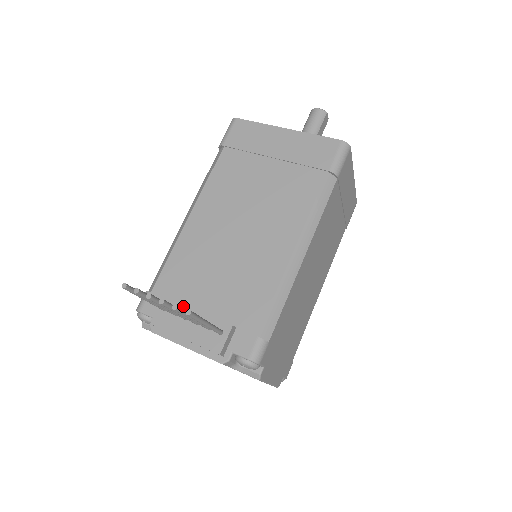
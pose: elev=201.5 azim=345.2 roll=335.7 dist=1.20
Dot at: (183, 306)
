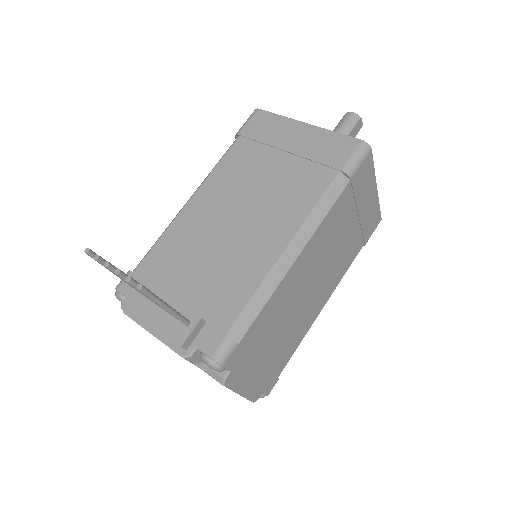
Dot at: (158, 290)
